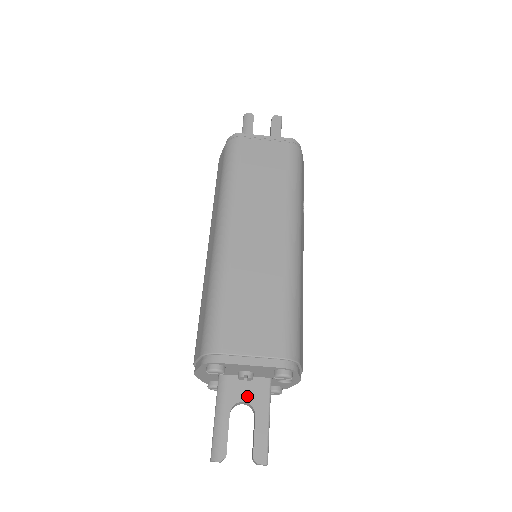
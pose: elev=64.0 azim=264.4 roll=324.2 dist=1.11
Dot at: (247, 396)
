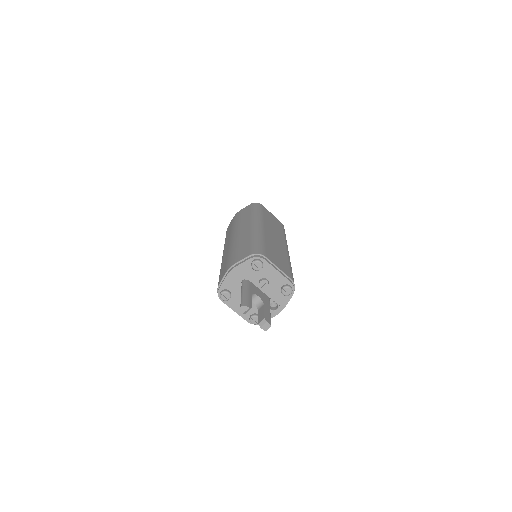
Dot at: (260, 295)
